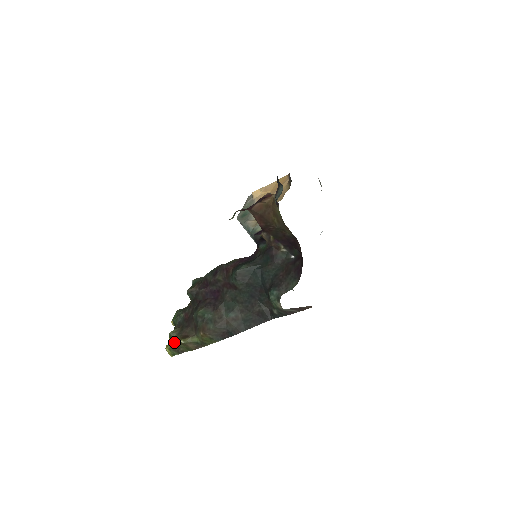
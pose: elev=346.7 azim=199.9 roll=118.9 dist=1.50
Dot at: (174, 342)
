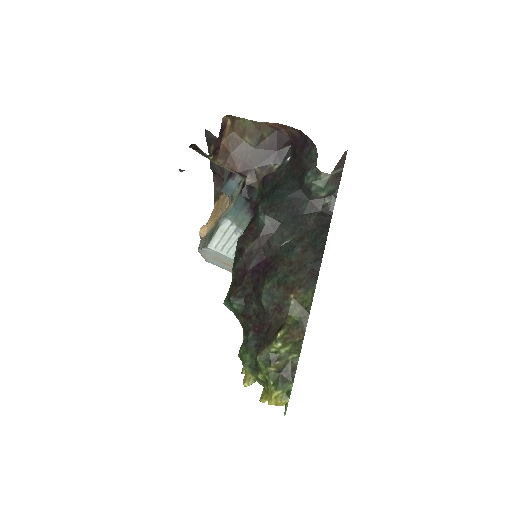
Dot at: (274, 360)
